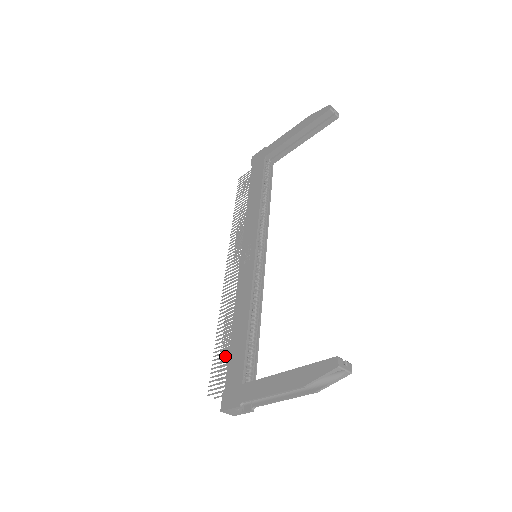
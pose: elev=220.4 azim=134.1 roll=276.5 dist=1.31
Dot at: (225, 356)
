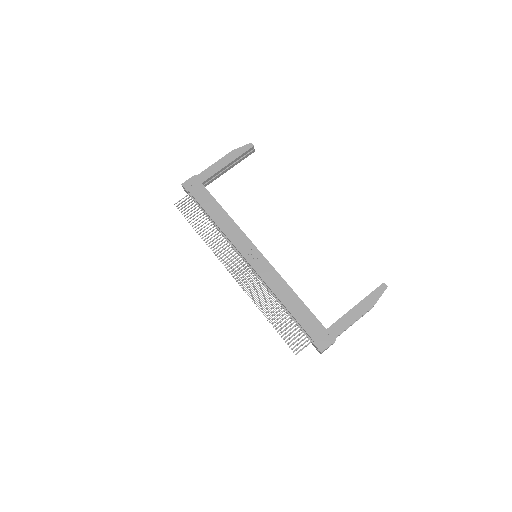
Dot at: (291, 324)
